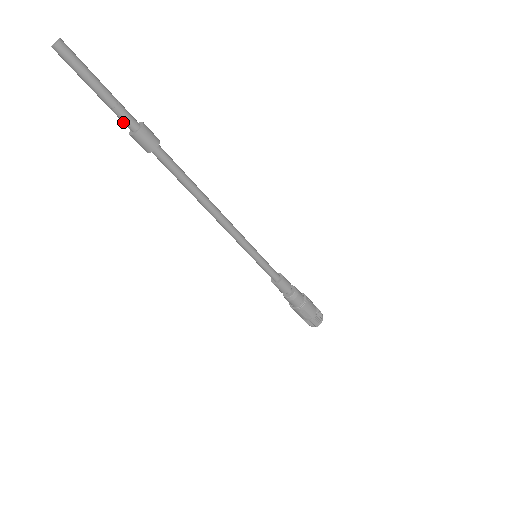
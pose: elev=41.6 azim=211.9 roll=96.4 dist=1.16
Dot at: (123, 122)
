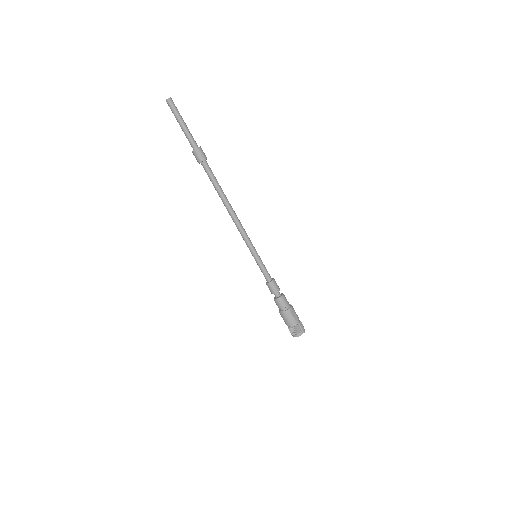
Dot at: (192, 142)
